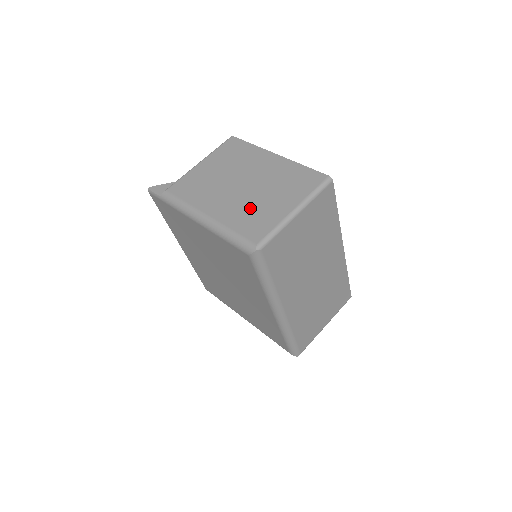
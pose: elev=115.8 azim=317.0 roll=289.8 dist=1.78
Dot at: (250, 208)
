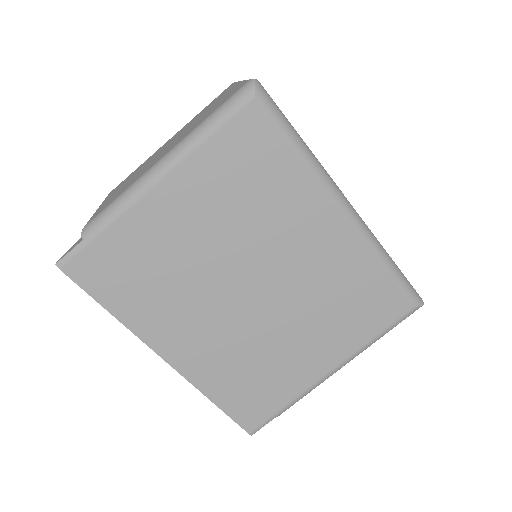
Dot at: (201, 118)
